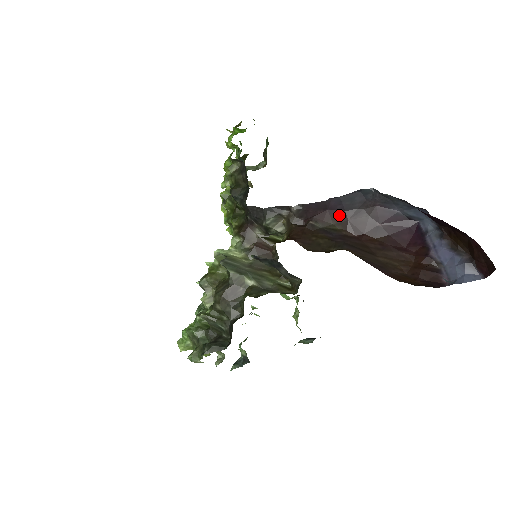
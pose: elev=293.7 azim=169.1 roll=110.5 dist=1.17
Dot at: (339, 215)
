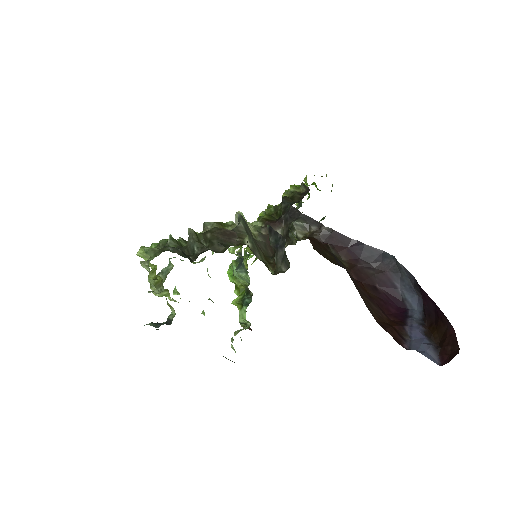
Dot at: (353, 257)
